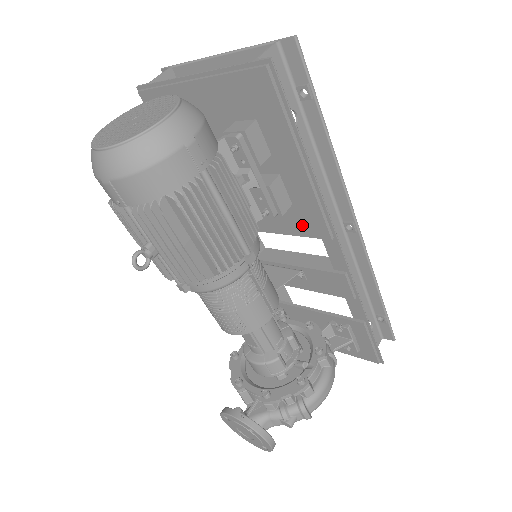
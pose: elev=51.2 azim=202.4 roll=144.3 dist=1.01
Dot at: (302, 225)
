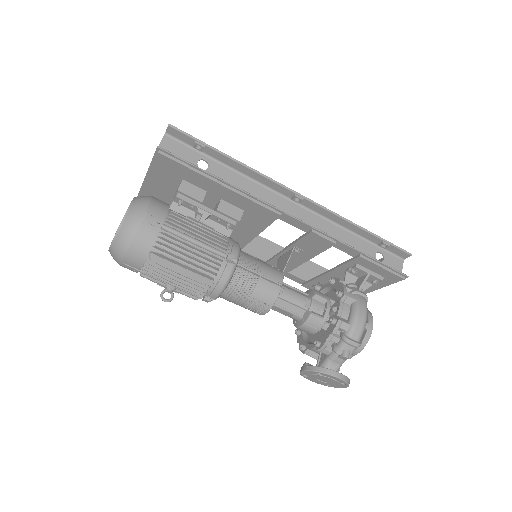
Dot at: (261, 219)
